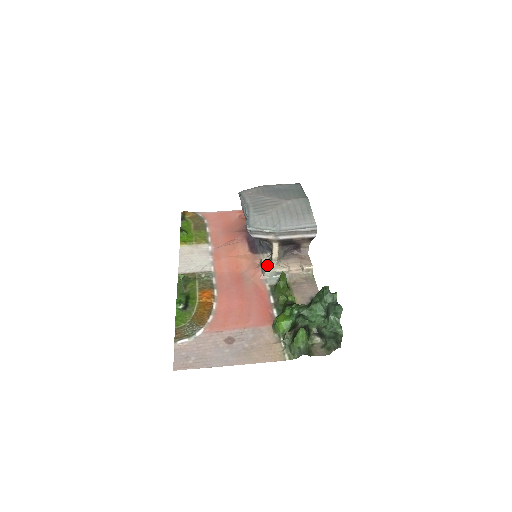
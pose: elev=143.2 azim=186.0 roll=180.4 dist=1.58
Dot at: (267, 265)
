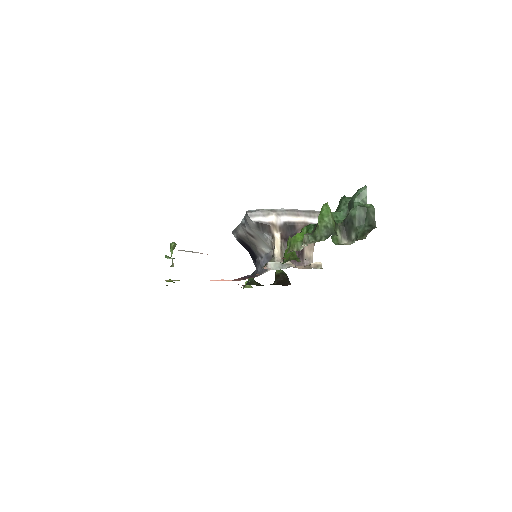
Dot at: occluded
